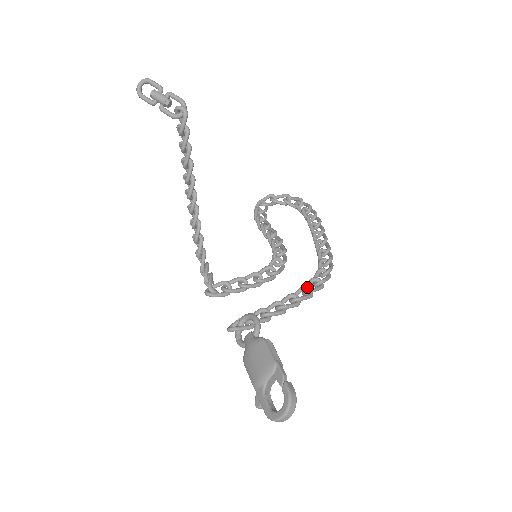
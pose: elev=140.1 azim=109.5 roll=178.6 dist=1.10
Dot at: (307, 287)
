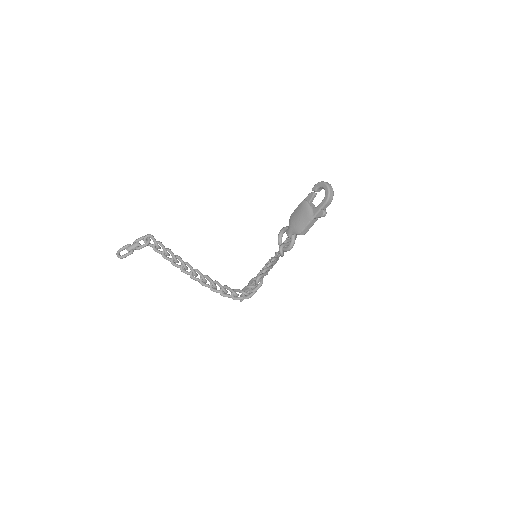
Dot at: occluded
